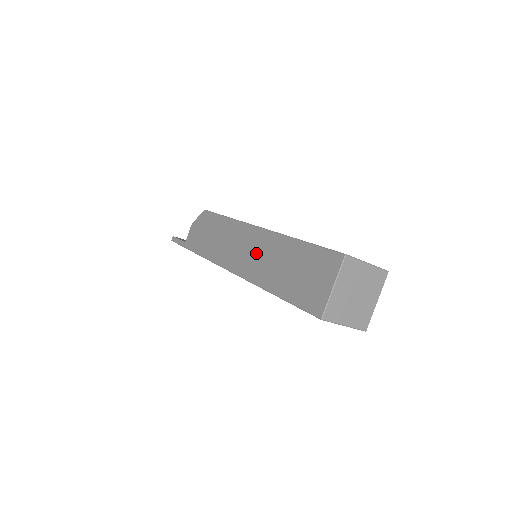
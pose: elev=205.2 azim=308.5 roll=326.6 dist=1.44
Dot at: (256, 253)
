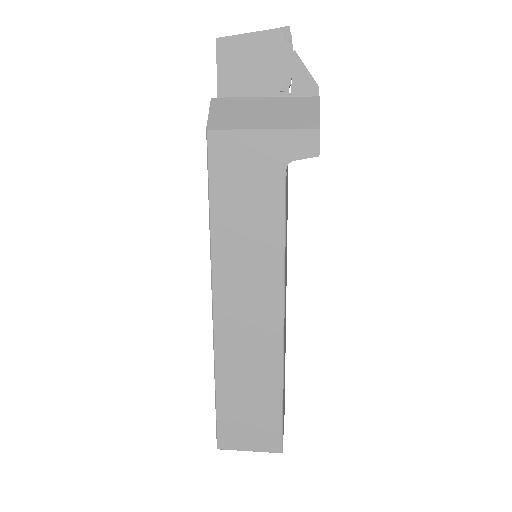
Dot at: occluded
